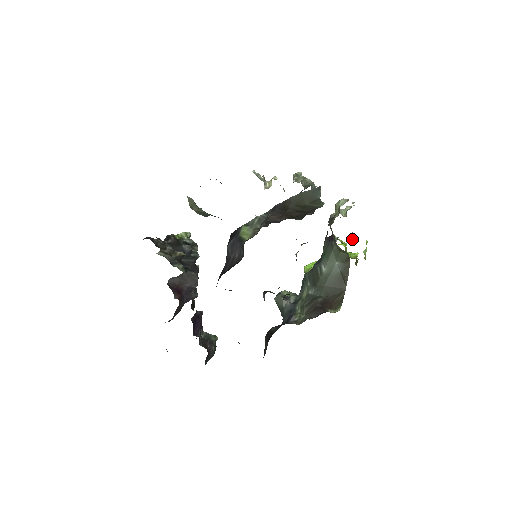
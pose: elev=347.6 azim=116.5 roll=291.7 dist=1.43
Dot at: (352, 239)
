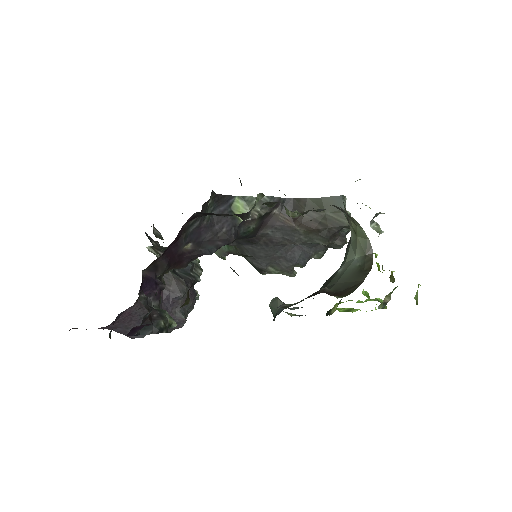
Dot at: occluded
